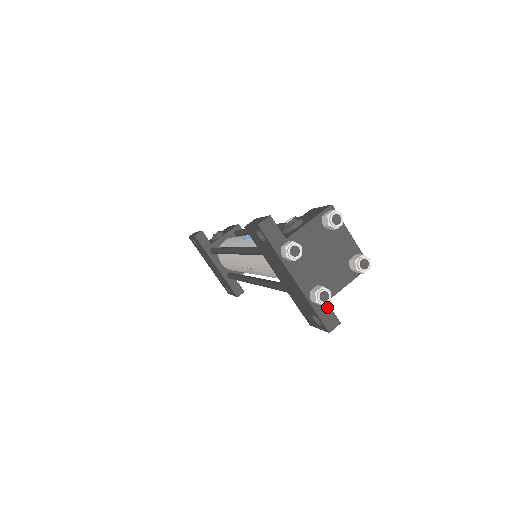
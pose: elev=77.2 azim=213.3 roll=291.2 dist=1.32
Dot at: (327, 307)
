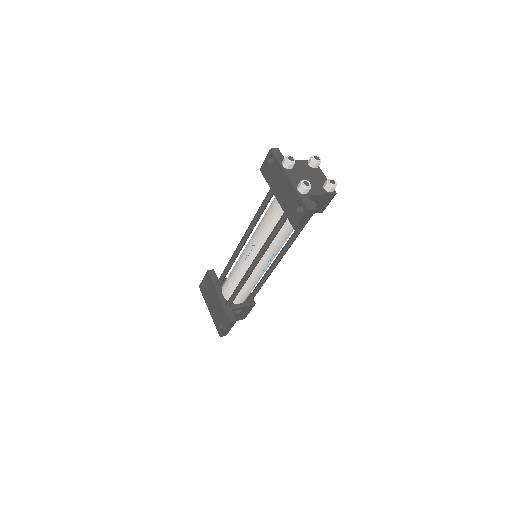
Dot at: (307, 198)
